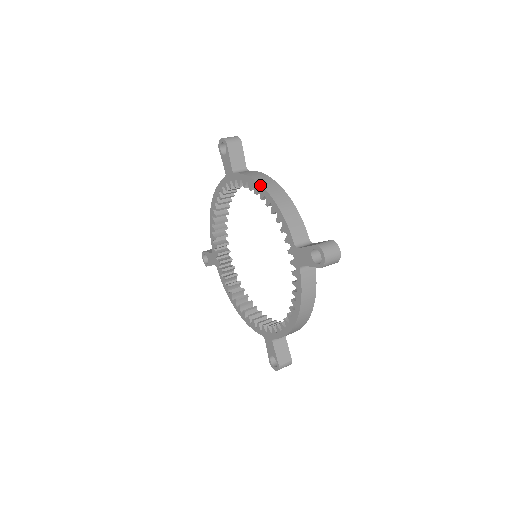
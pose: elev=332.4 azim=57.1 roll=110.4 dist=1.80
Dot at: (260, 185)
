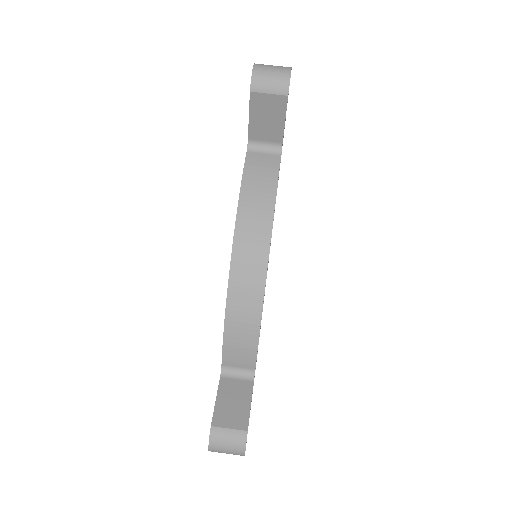
Dot at: (233, 239)
